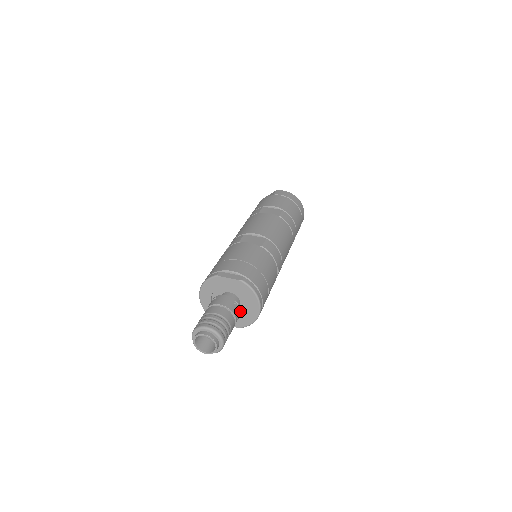
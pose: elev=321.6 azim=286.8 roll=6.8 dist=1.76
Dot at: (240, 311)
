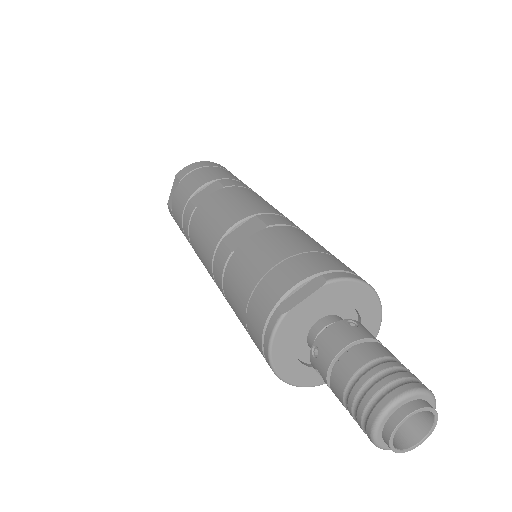
Dot at: occluded
